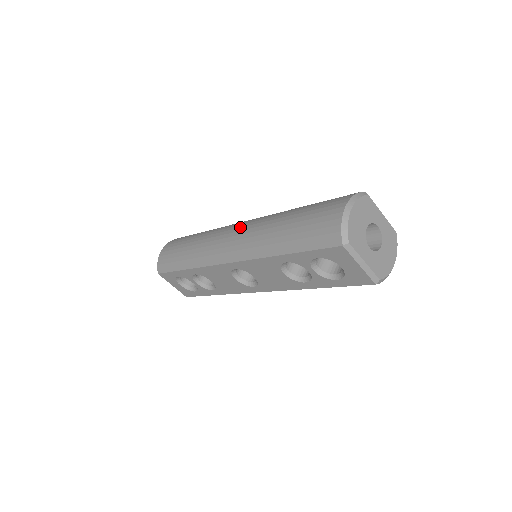
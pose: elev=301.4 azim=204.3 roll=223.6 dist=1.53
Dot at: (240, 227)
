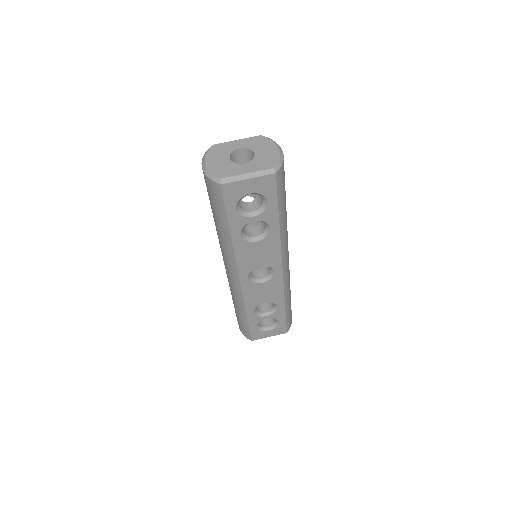
Dot at: occluded
